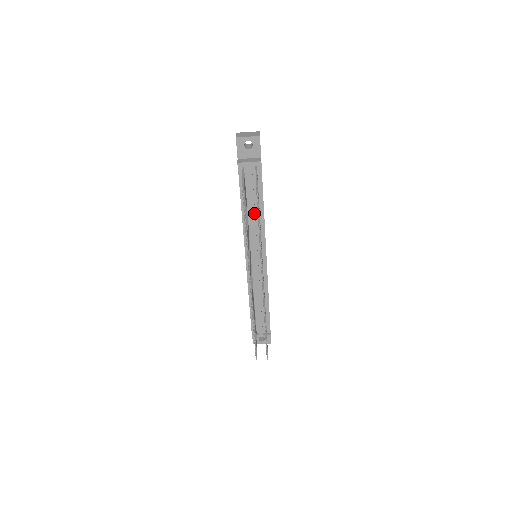
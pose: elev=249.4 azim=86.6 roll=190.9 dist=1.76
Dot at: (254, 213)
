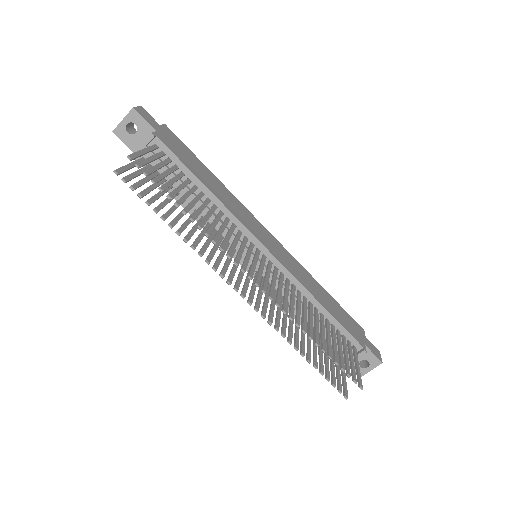
Dot at: (200, 202)
